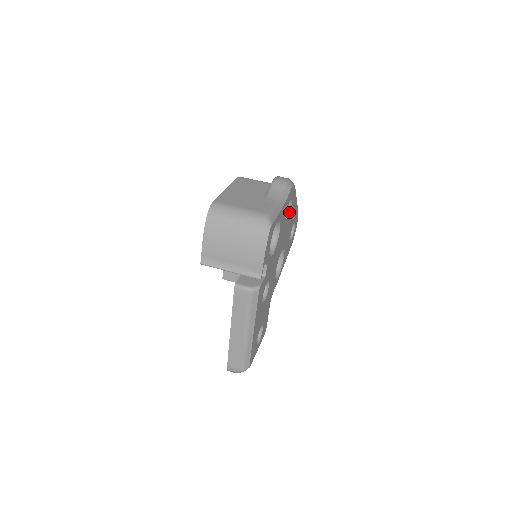
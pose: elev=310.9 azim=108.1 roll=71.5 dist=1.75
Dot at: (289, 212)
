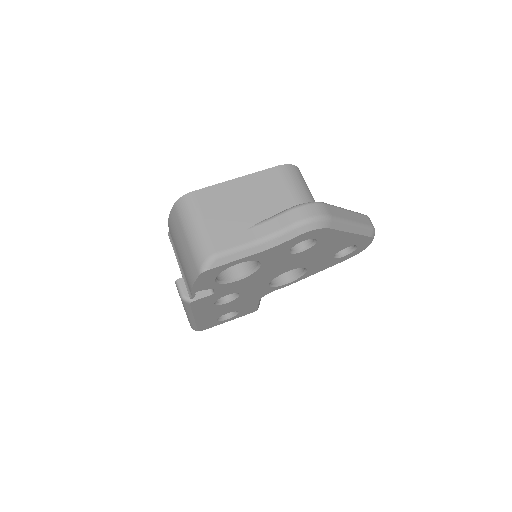
Dot at: (311, 246)
